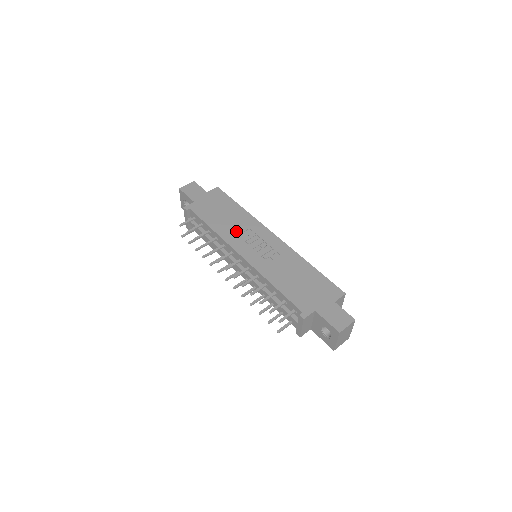
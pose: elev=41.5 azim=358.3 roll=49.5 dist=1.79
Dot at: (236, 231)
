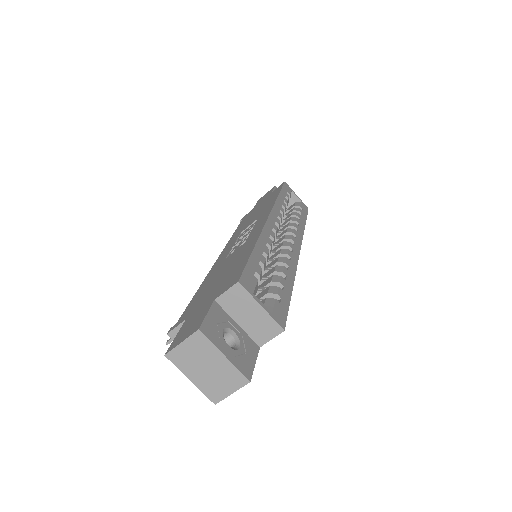
Dot at: (245, 227)
